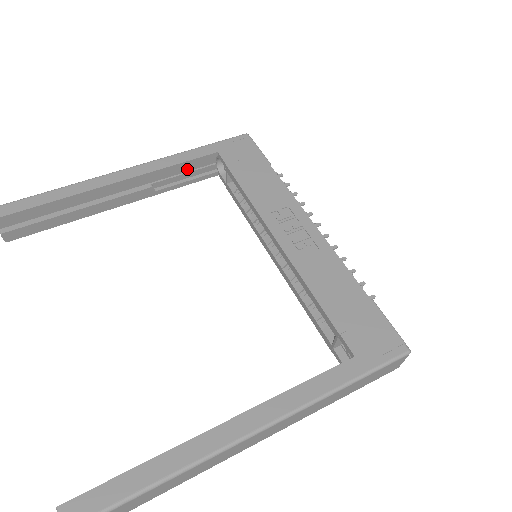
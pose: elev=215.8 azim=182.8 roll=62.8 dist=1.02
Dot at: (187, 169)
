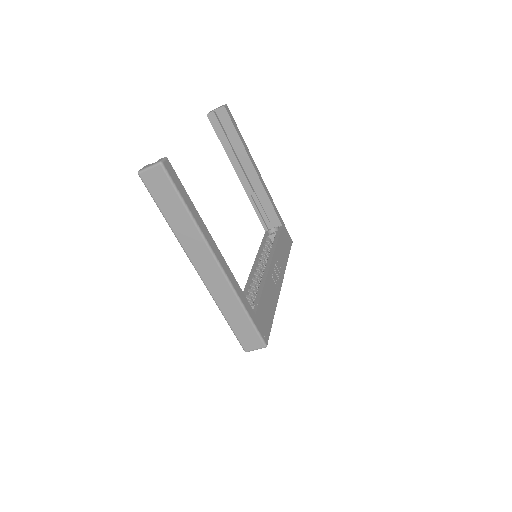
Dot at: (266, 211)
